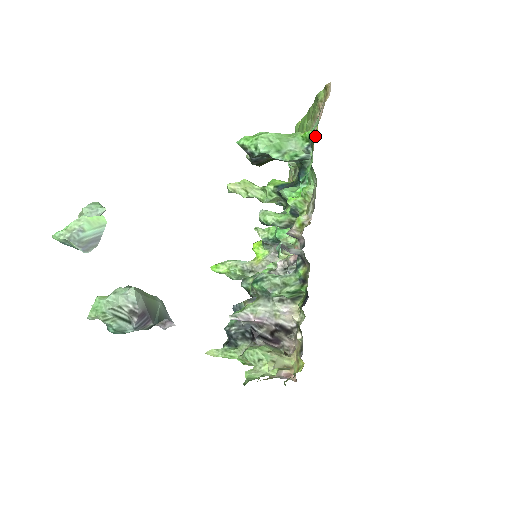
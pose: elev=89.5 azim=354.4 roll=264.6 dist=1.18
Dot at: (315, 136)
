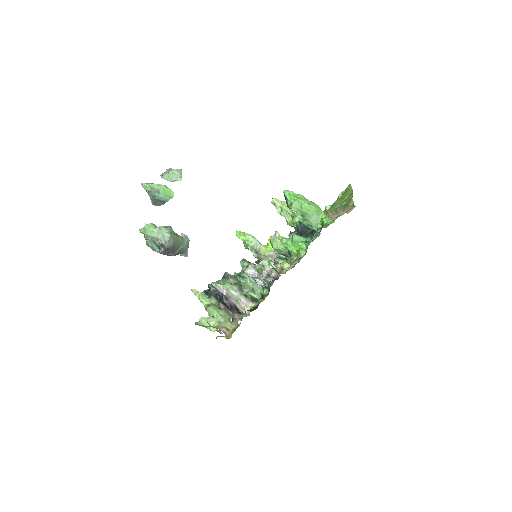
Dot at: (333, 221)
